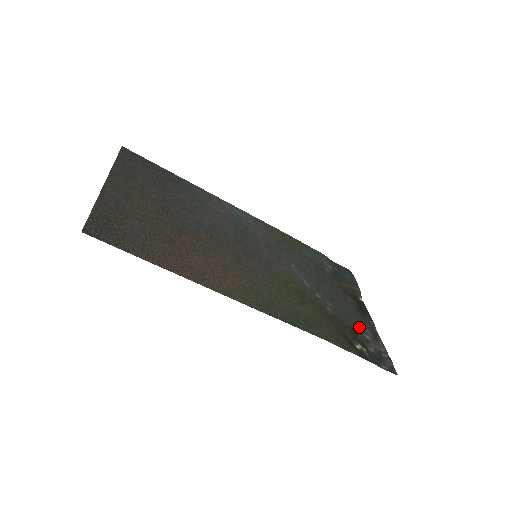
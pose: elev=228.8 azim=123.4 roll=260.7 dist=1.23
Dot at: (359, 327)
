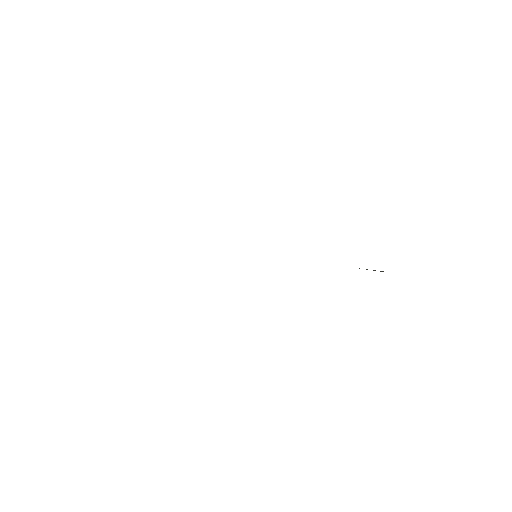
Dot at: occluded
